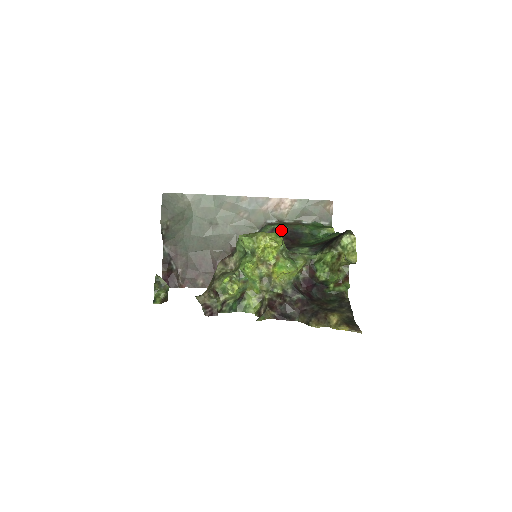
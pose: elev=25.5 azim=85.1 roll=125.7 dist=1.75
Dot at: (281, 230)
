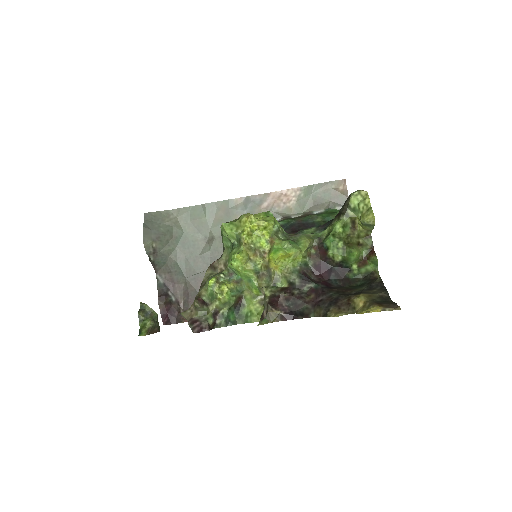
Dot at: (287, 225)
